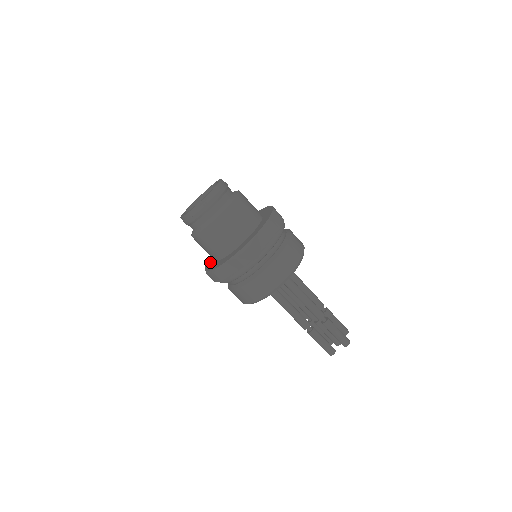
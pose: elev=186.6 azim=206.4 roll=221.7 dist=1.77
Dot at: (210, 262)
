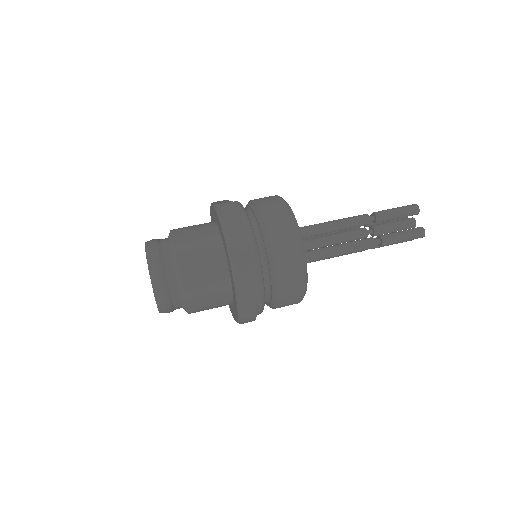
Dot at: occluded
